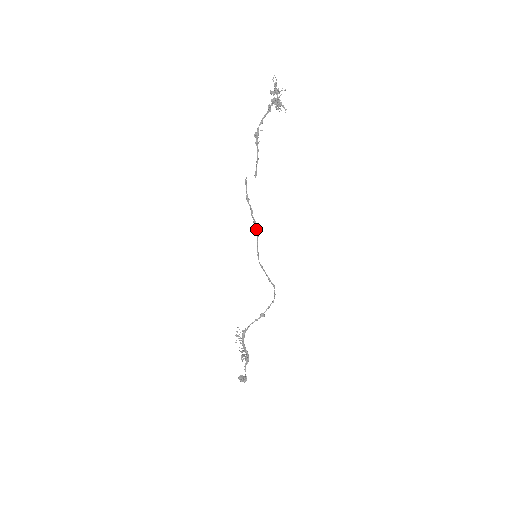
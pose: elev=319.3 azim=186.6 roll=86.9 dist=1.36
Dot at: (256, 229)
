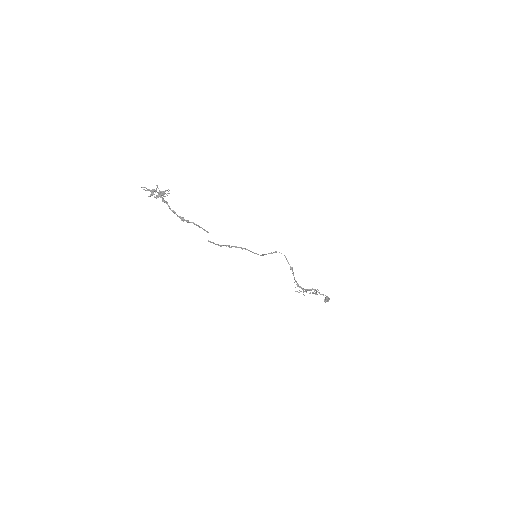
Dot at: occluded
